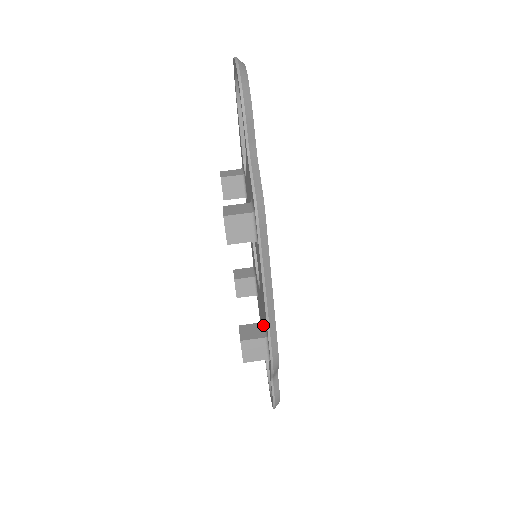
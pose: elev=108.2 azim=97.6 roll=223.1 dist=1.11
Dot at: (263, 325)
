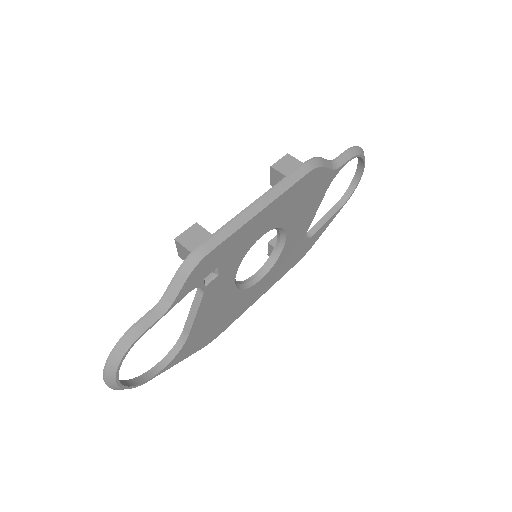
Dot at: occluded
